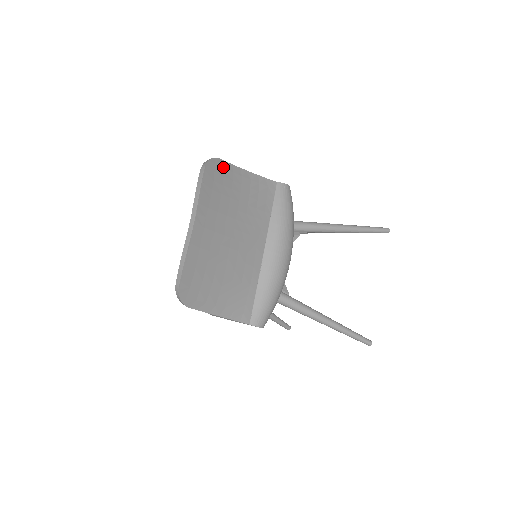
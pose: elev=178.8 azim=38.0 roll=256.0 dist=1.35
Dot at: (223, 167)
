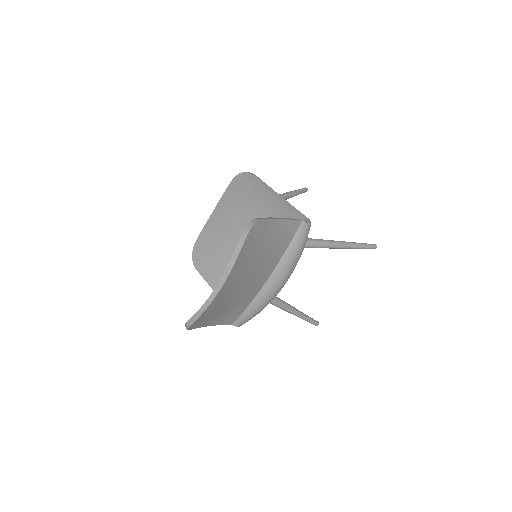
Dot at: (261, 227)
